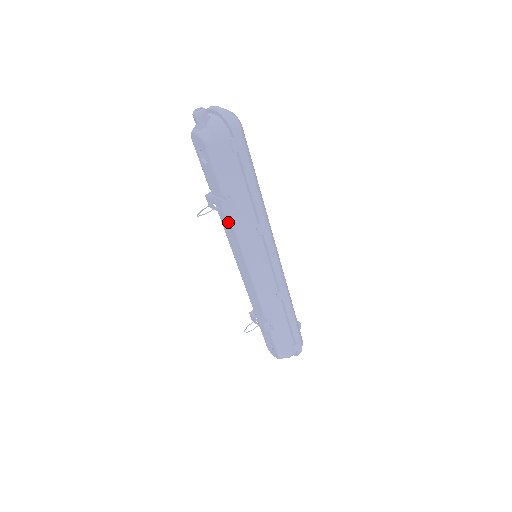
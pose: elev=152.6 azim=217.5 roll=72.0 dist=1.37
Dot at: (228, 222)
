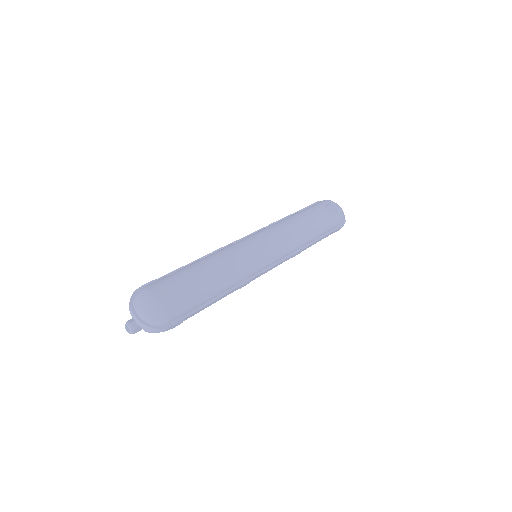
Dot at: occluded
